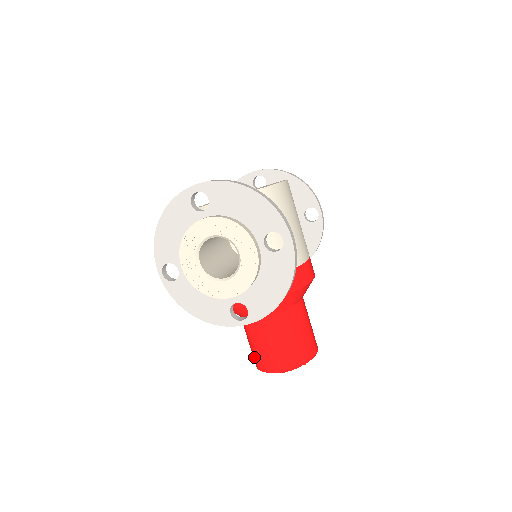
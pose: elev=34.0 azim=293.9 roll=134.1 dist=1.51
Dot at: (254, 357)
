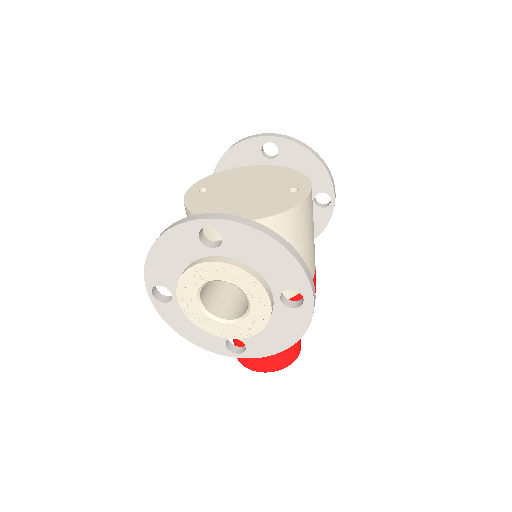
Dot at: occluded
